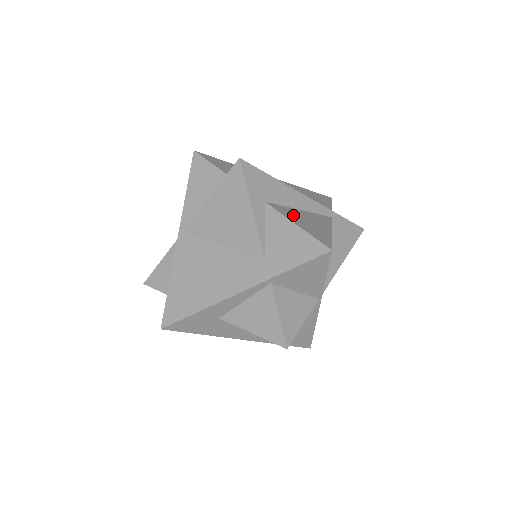
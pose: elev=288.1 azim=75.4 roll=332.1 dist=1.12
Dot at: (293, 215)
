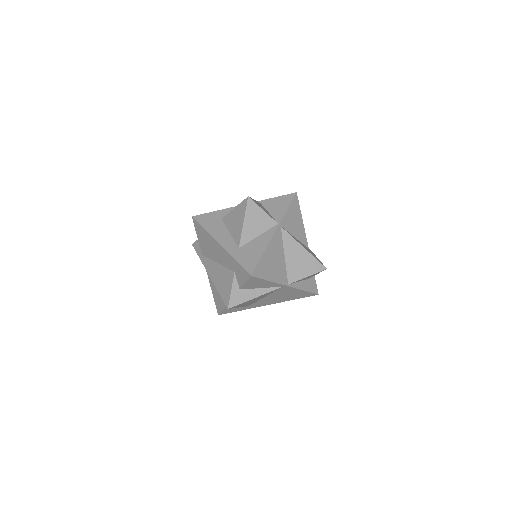
Dot at: occluded
